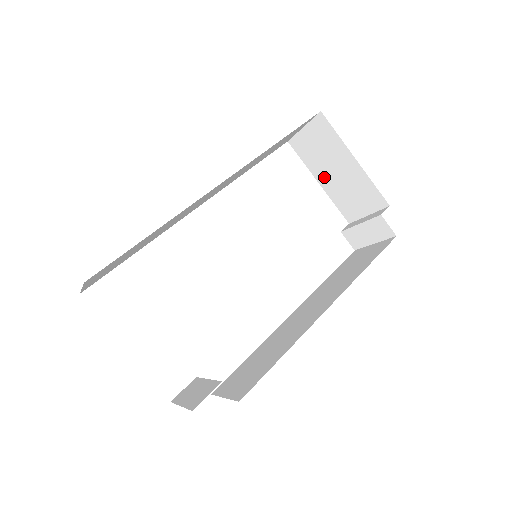
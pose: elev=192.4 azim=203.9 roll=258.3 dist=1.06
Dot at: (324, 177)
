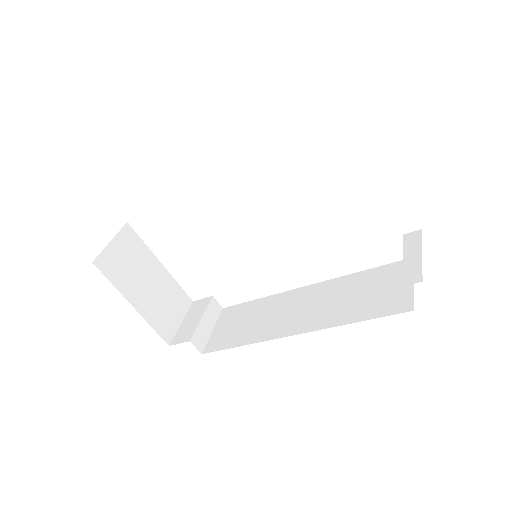
Dot at: occluded
